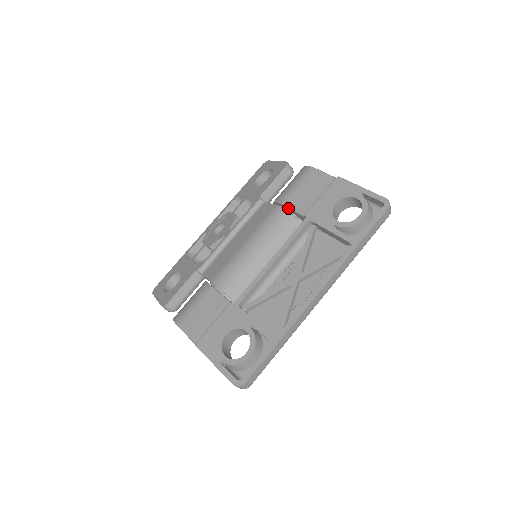
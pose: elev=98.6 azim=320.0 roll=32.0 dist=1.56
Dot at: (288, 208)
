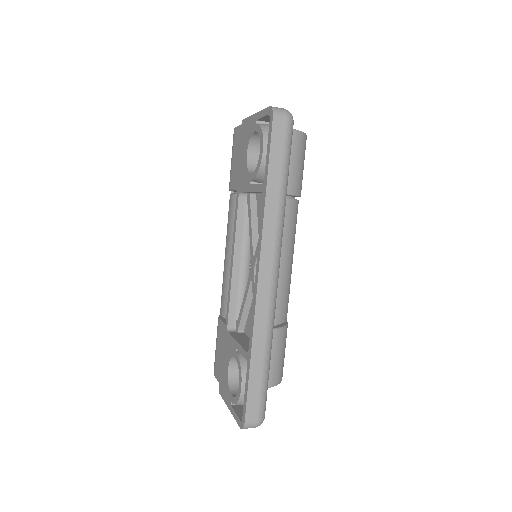
Dot at: occluded
